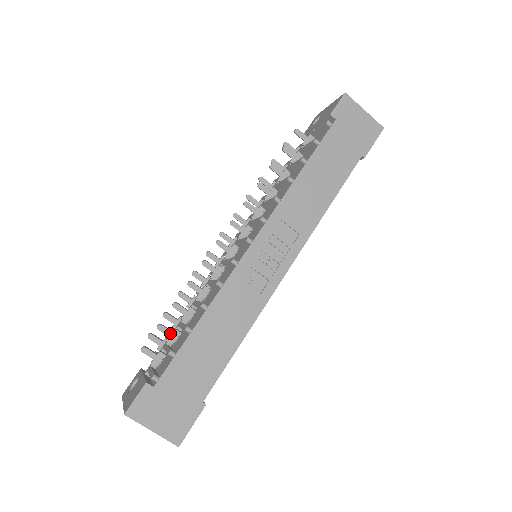
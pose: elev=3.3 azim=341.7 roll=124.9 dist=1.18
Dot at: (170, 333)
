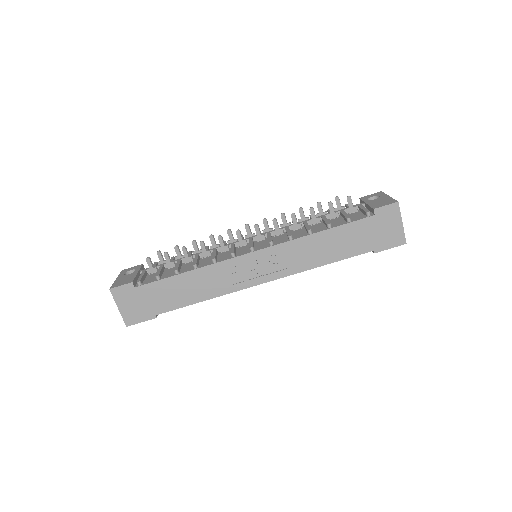
Dot at: (169, 262)
